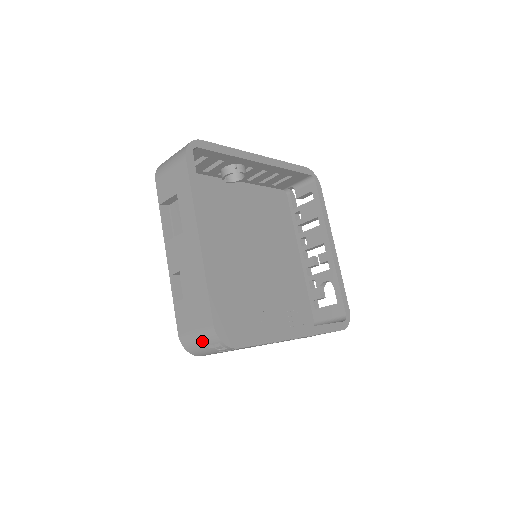
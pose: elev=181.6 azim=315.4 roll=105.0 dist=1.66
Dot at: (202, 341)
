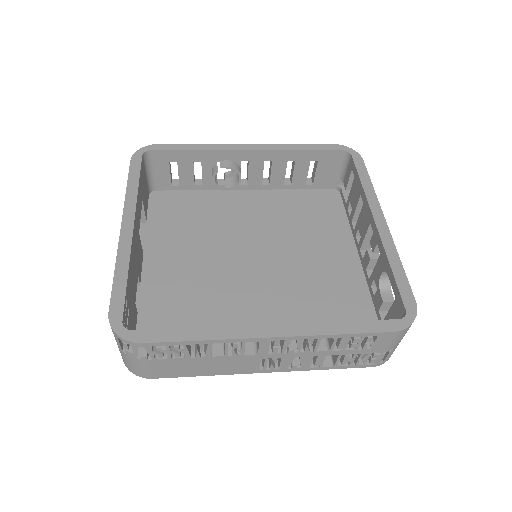
Dot at: (117, 344)
